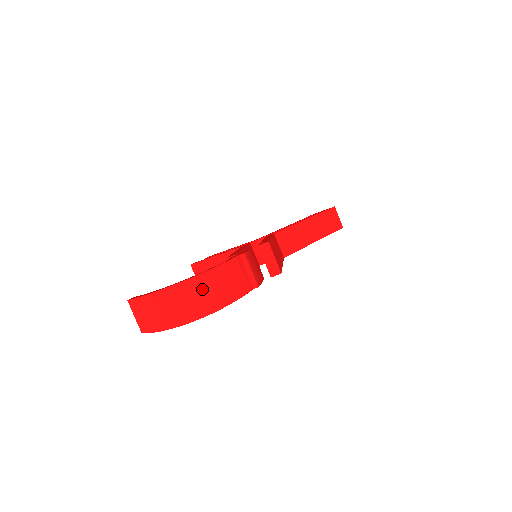
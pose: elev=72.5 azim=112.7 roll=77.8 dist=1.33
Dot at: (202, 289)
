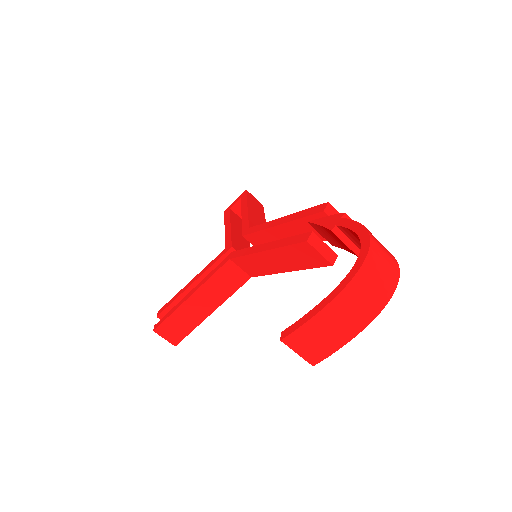
Dot at: (381, 251)
